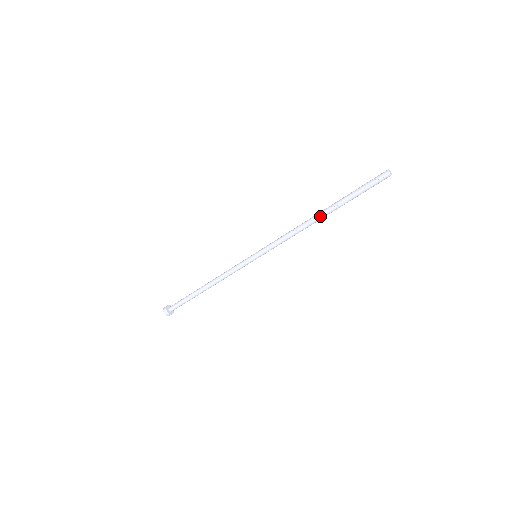
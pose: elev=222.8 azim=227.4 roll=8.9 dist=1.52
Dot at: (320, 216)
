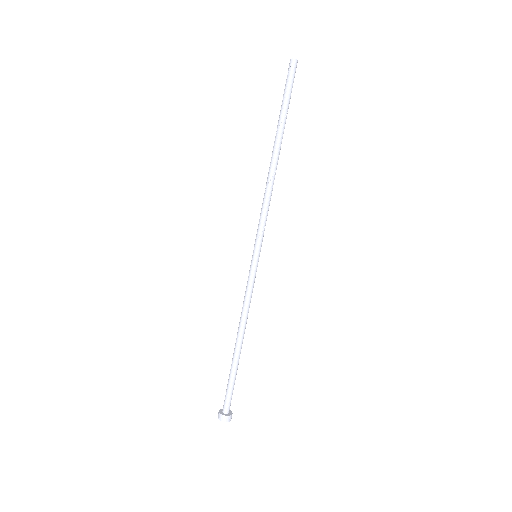
Dot at: (273, 154)
